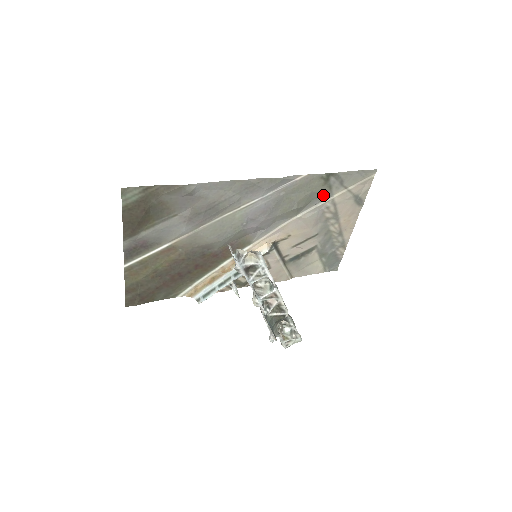
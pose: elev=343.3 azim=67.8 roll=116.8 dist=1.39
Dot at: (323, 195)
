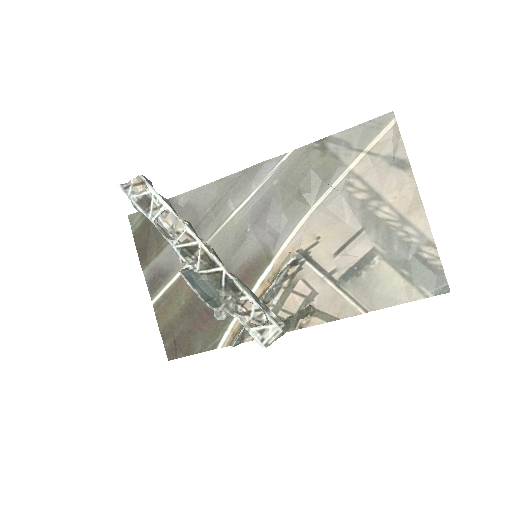
Dot at: (332, 170)
